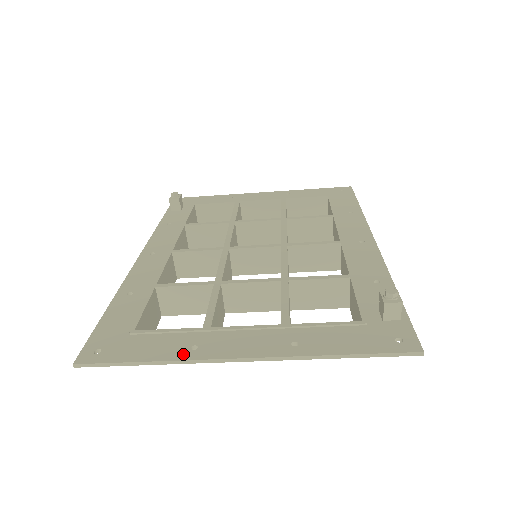
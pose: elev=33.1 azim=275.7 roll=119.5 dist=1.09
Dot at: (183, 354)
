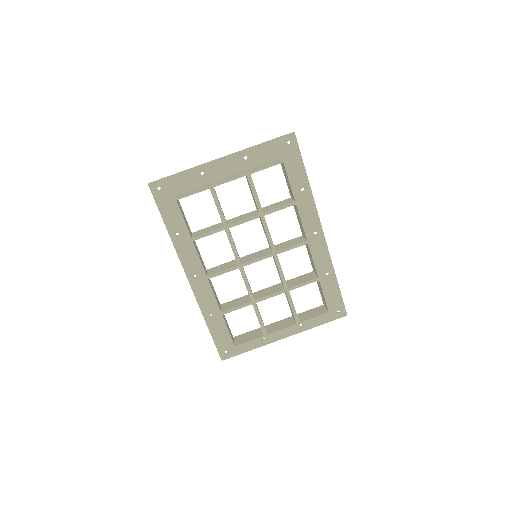
Dot at: (197, 170)
